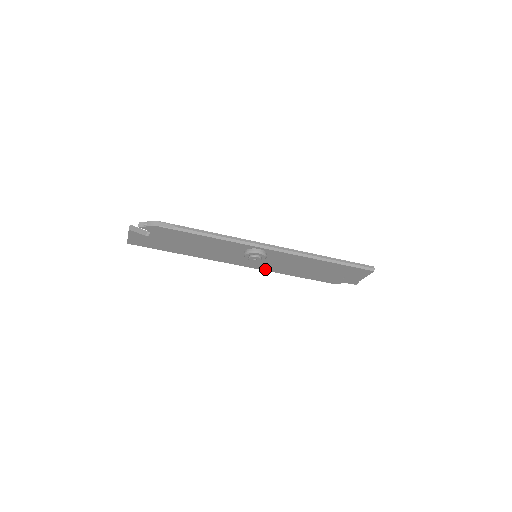
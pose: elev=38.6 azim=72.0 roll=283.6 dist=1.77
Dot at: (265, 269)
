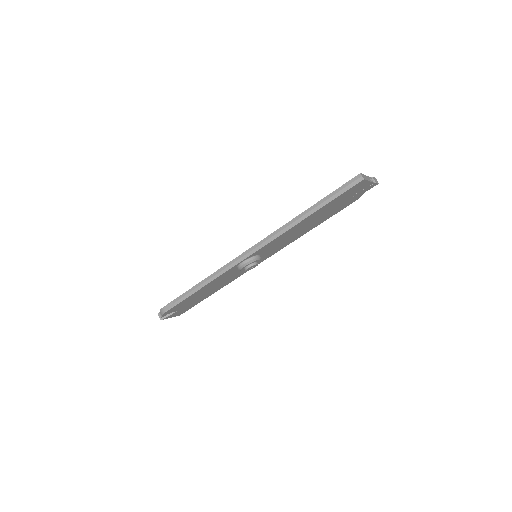
Dot at: (282, 248)
